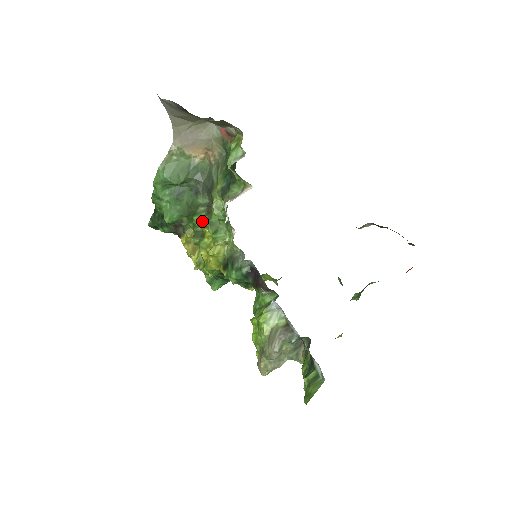
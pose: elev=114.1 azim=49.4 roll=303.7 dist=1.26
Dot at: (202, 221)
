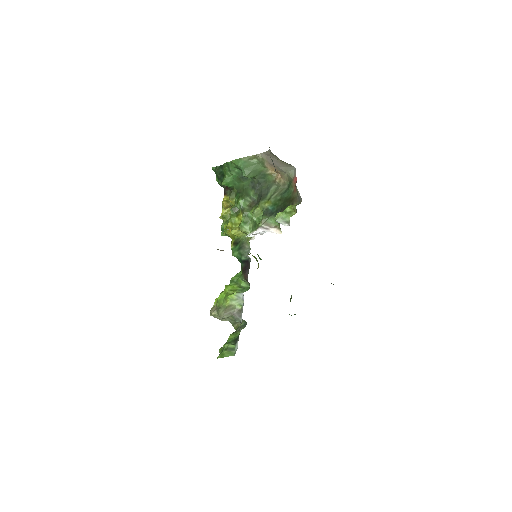
Dot at: (243, 207)
